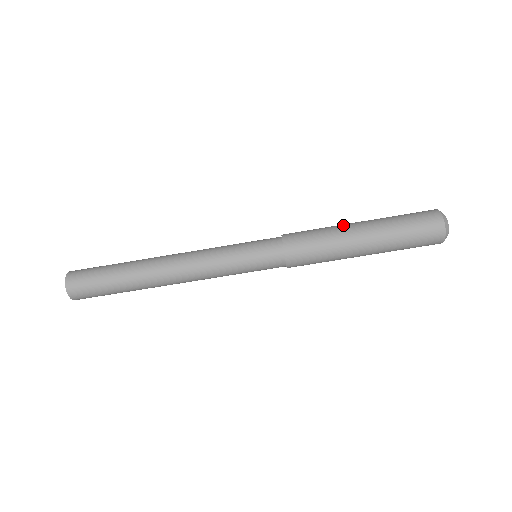
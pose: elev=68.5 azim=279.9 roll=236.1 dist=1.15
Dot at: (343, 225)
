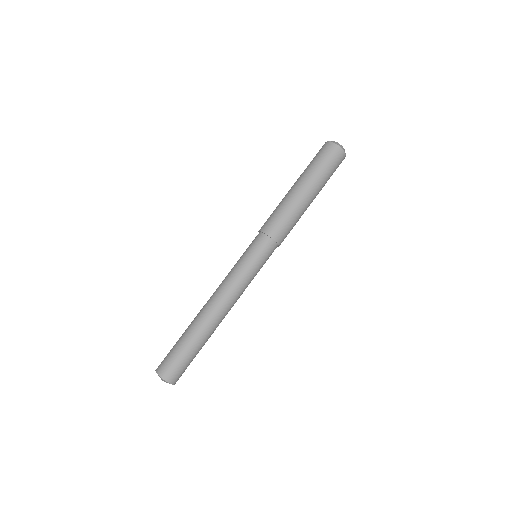
Dot at: (286, 195)
